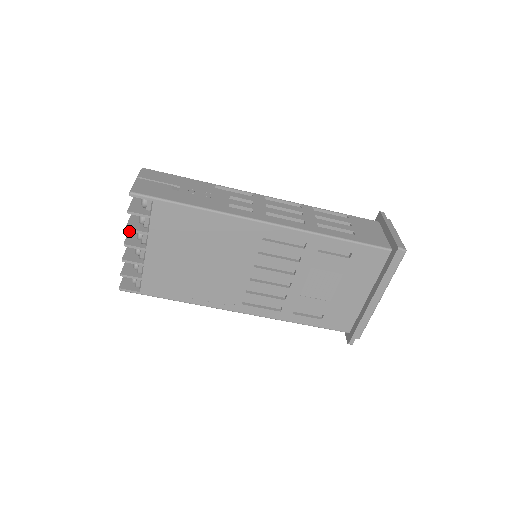
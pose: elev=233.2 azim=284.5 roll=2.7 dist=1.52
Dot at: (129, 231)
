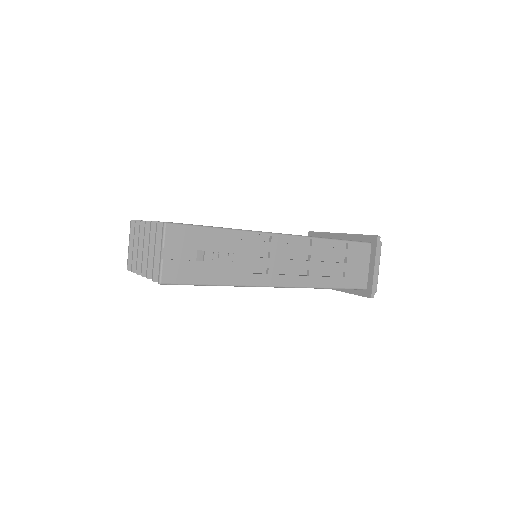
Dot at: (143, 253)
